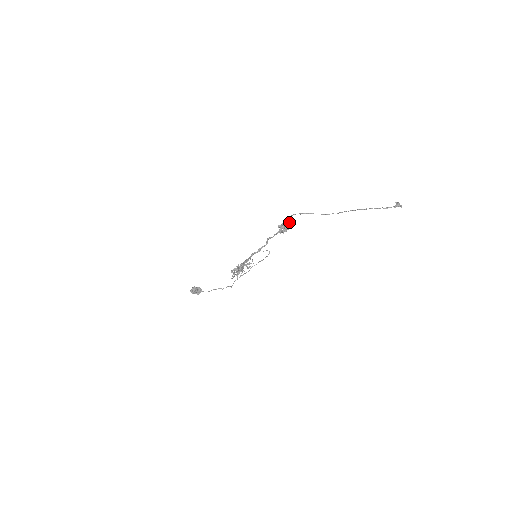
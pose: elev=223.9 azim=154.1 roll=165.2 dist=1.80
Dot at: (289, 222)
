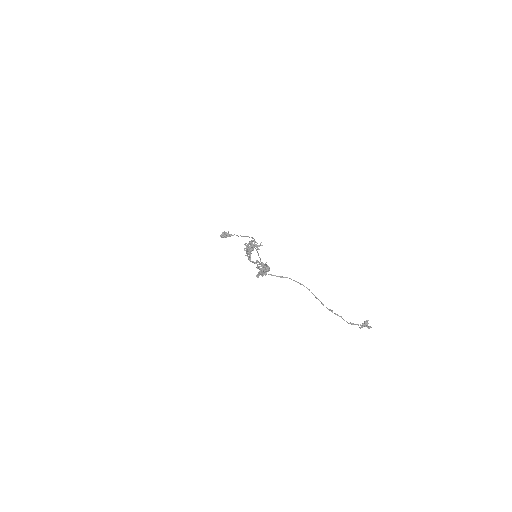
Dot at: (265, 271)
